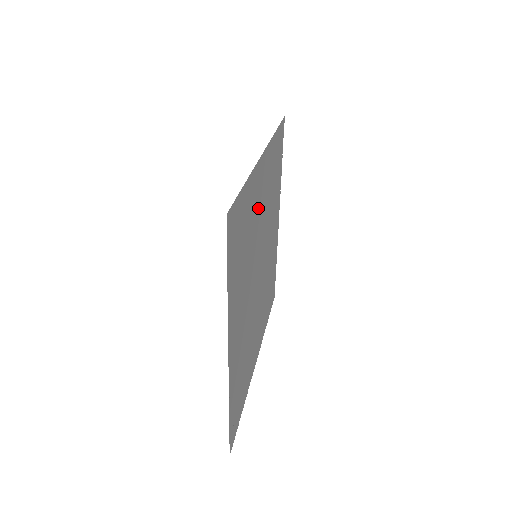
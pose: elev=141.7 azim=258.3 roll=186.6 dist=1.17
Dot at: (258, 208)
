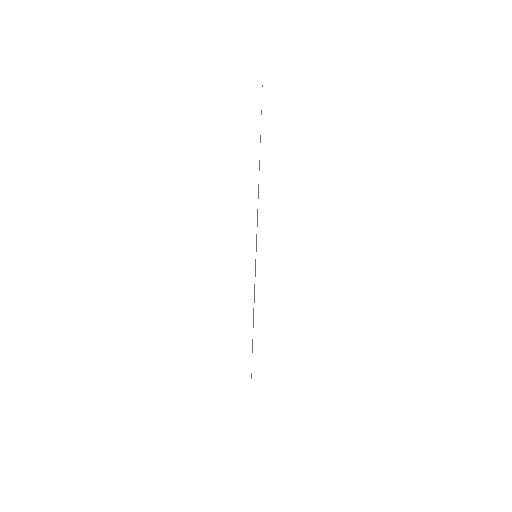
Dot at: occluded
